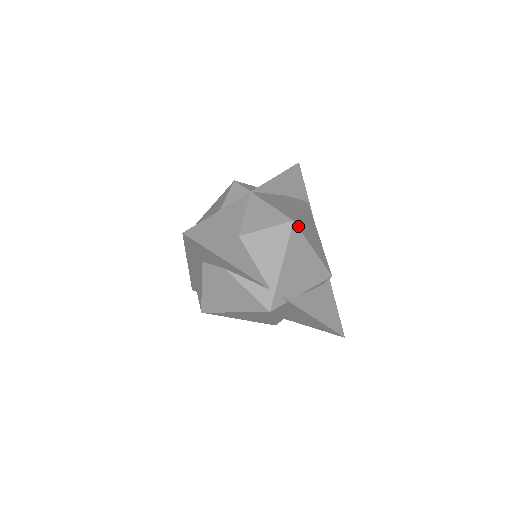
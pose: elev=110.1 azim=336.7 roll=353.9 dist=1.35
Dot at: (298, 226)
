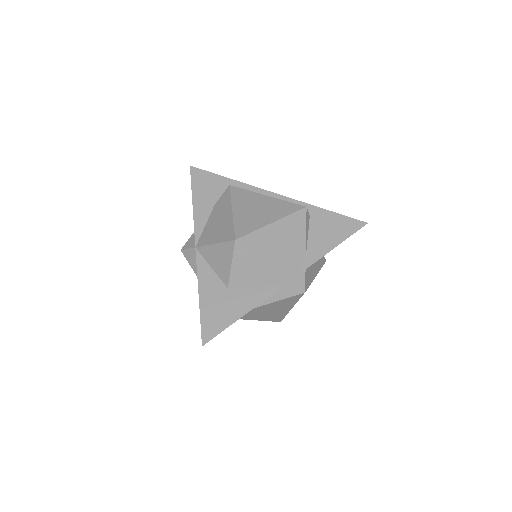
Dot at: (242, 235)
